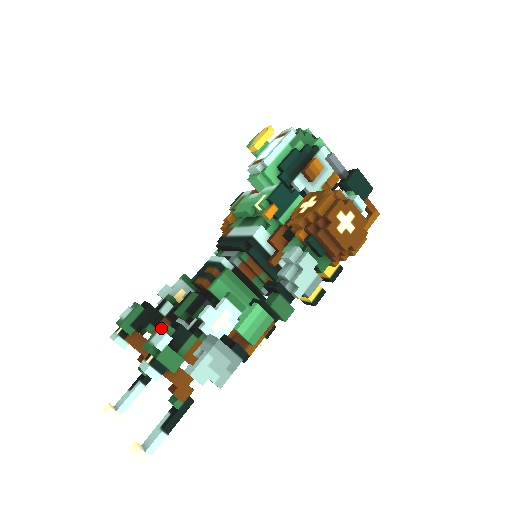
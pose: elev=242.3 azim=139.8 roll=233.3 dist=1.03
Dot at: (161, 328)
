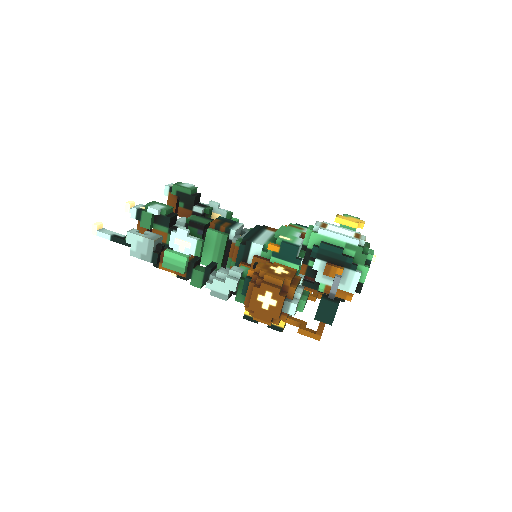
Dot at: (166, 207)
